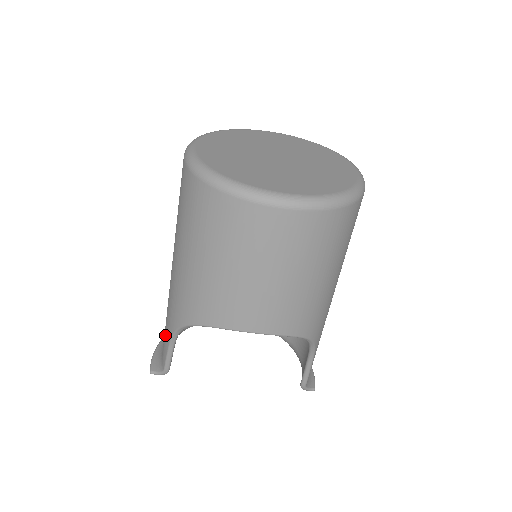
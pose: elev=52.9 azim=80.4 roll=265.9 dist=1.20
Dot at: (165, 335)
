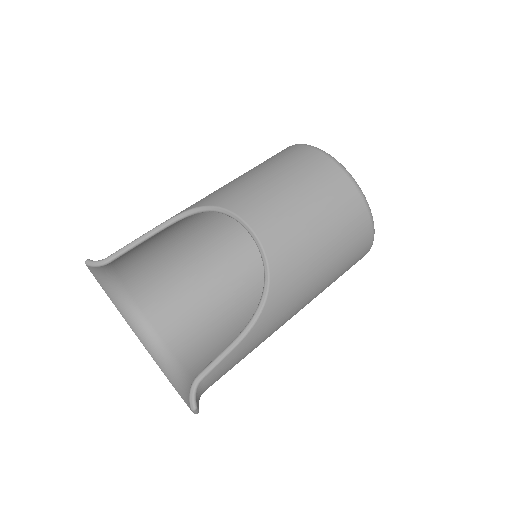
Dot at: occluded
